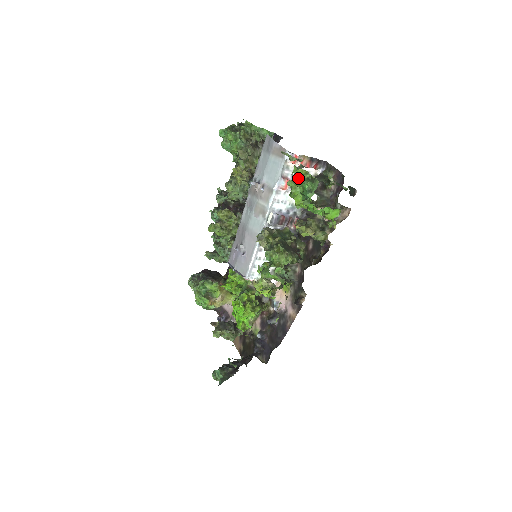
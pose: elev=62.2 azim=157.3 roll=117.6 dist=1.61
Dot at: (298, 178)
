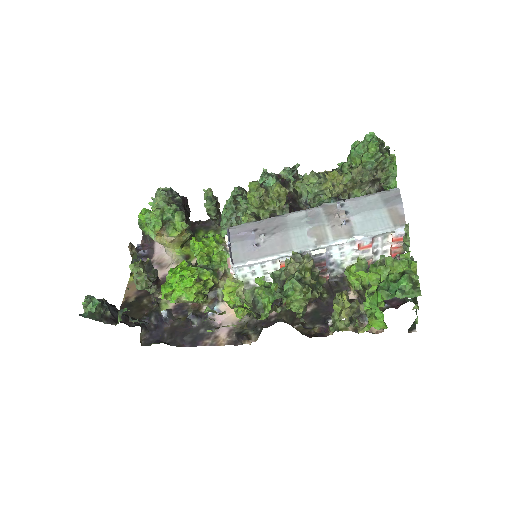
Dot at: (402, 266)
